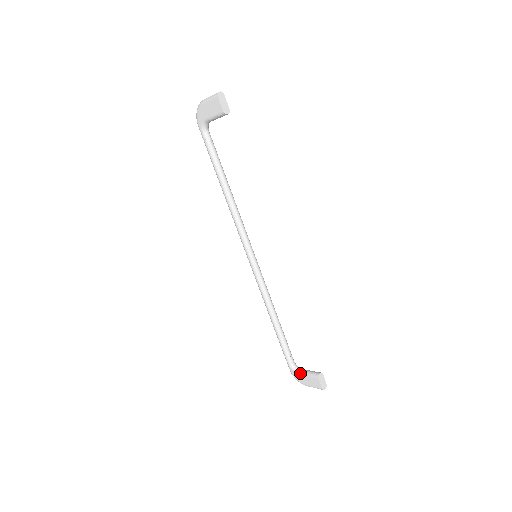
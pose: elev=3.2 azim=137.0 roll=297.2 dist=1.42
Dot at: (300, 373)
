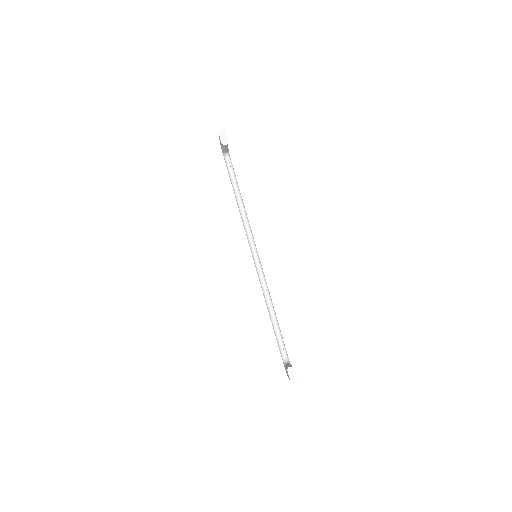
Dot at: (285, 366)
